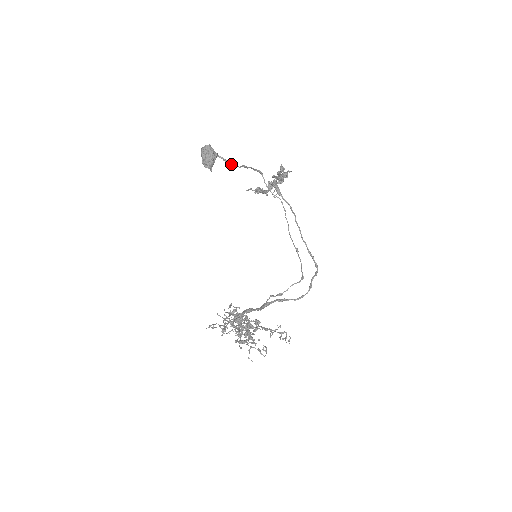
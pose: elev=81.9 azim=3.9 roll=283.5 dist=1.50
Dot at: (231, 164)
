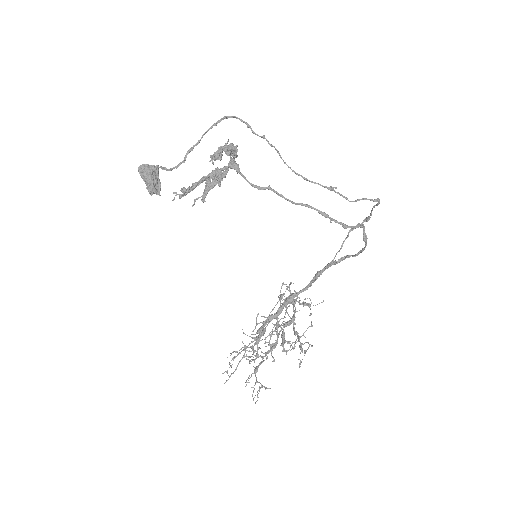
Dot at: (171, 170)
